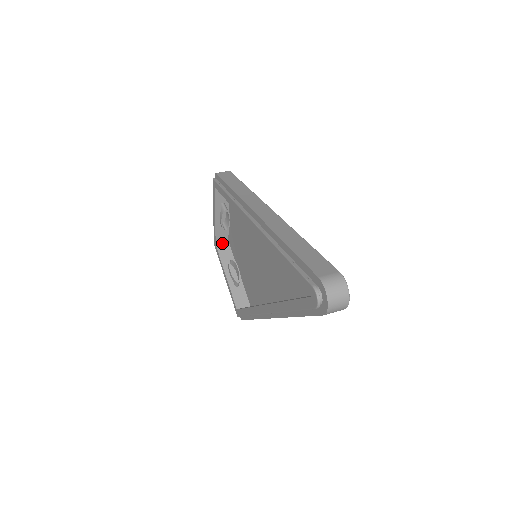
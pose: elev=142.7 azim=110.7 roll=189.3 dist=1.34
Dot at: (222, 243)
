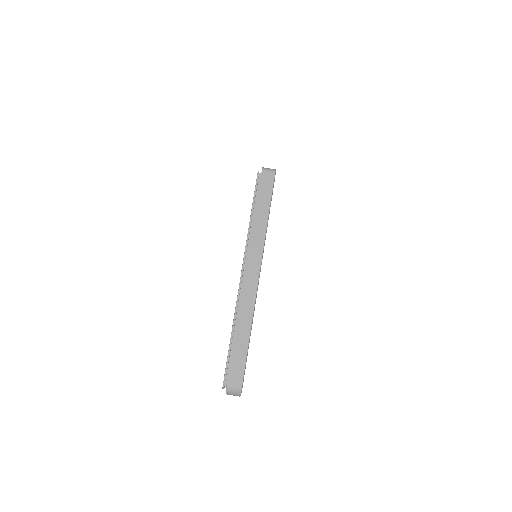
Dot at: occluded
